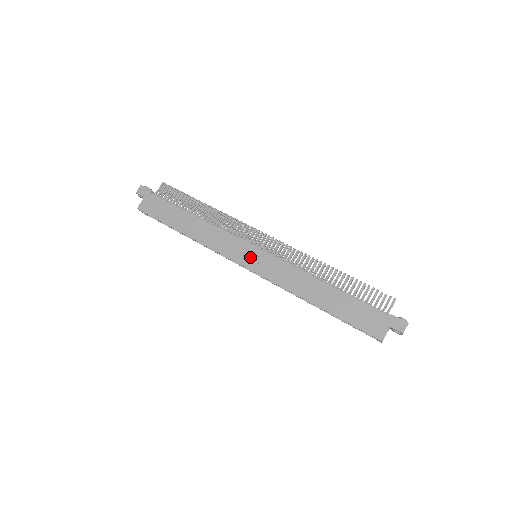
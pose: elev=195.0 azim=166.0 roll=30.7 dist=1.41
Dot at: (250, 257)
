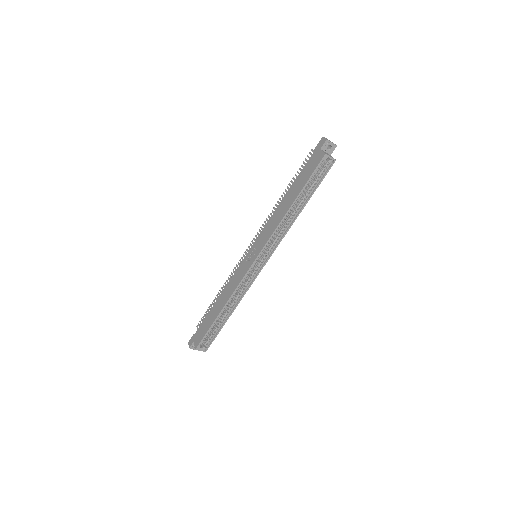
Dot at: (251, 257)
